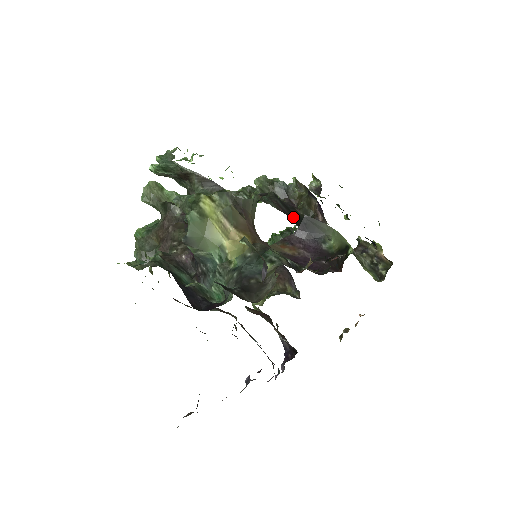
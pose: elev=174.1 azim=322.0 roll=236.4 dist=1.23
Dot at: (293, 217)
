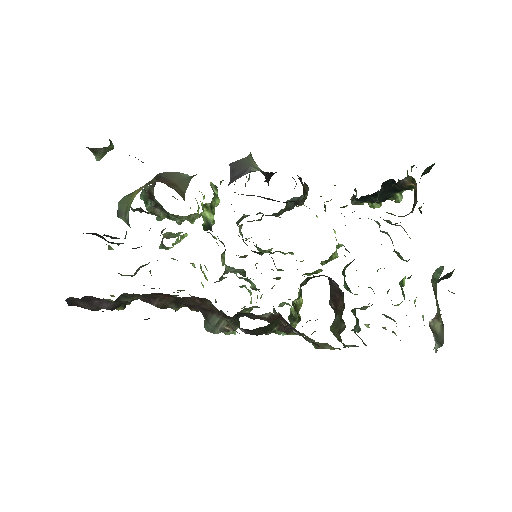
Dot at: occluded
